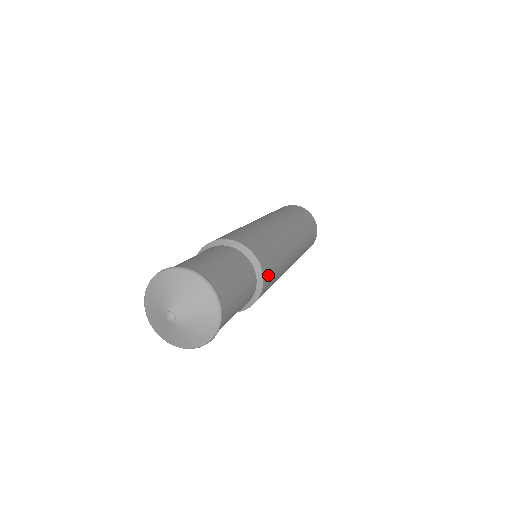
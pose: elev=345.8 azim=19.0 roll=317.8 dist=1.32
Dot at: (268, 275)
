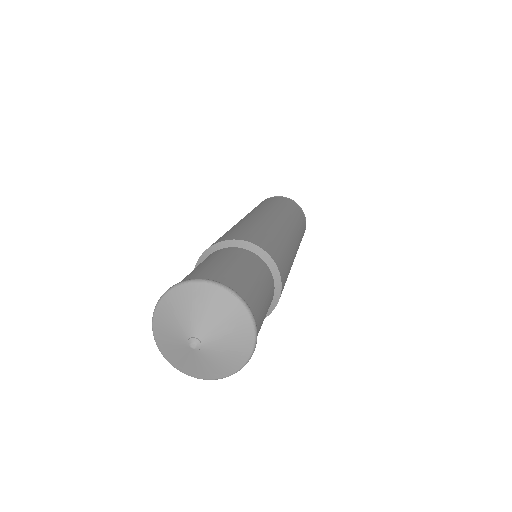
Dot at: (270, 248)
